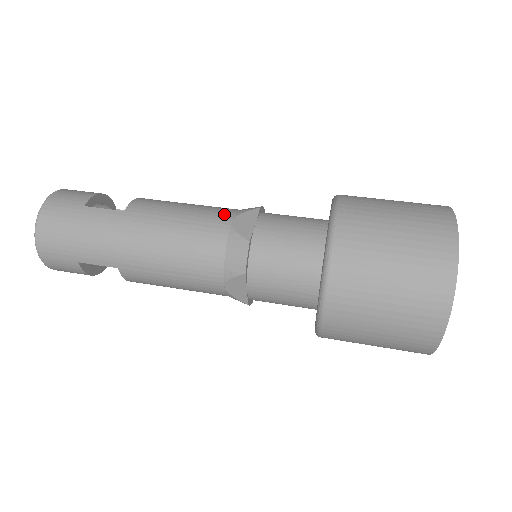
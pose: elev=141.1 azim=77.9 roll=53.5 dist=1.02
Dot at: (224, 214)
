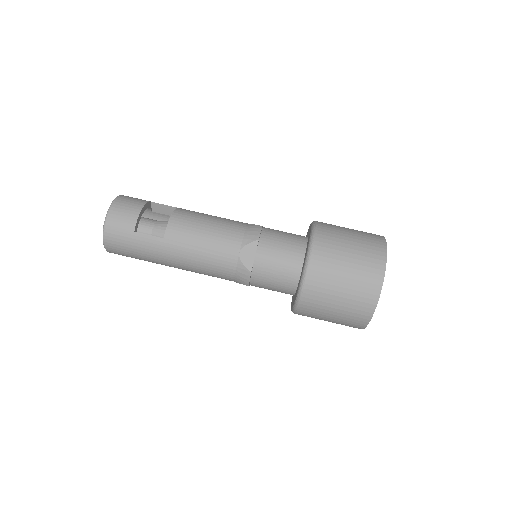
Dot at: (234, 245)
